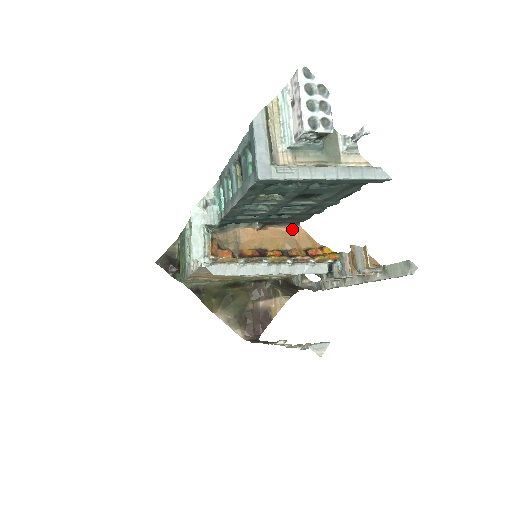
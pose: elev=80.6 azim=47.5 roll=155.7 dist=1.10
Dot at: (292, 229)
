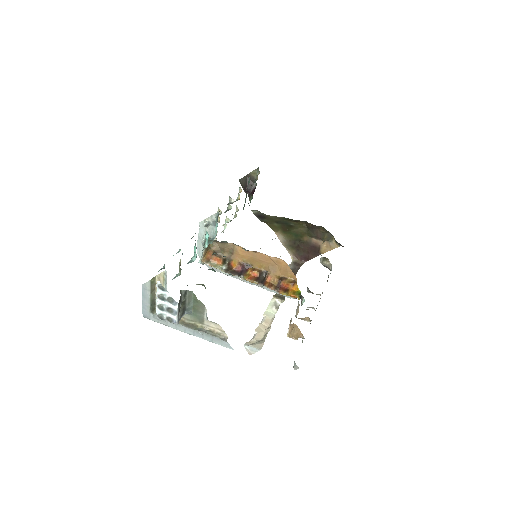
Dot at: (277, 259)
